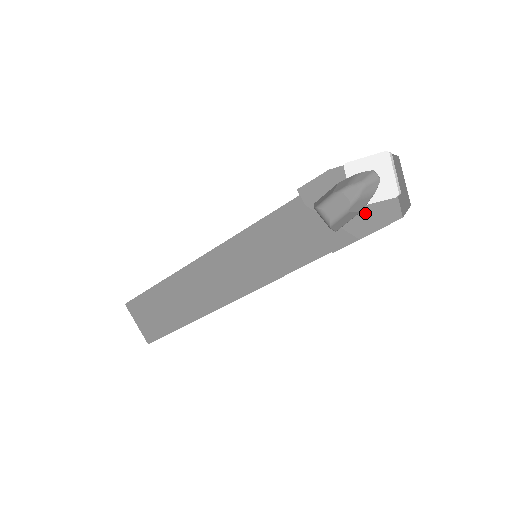
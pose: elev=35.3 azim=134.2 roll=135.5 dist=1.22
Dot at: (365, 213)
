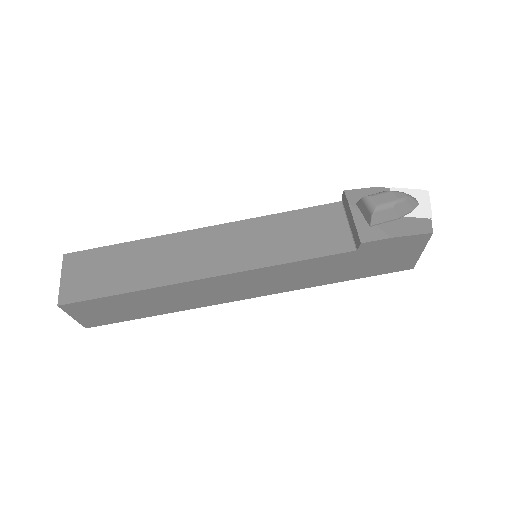
Dot at: (401, 221)
